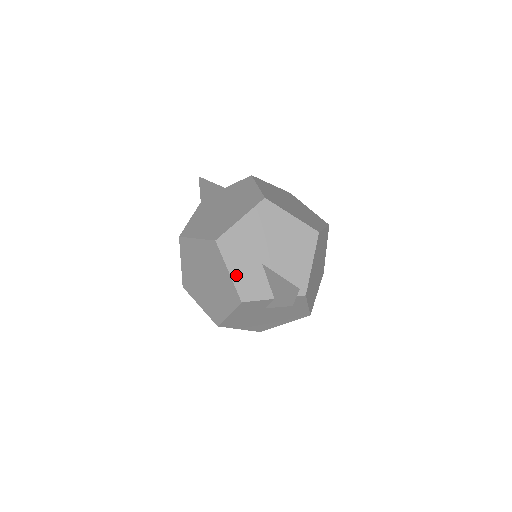
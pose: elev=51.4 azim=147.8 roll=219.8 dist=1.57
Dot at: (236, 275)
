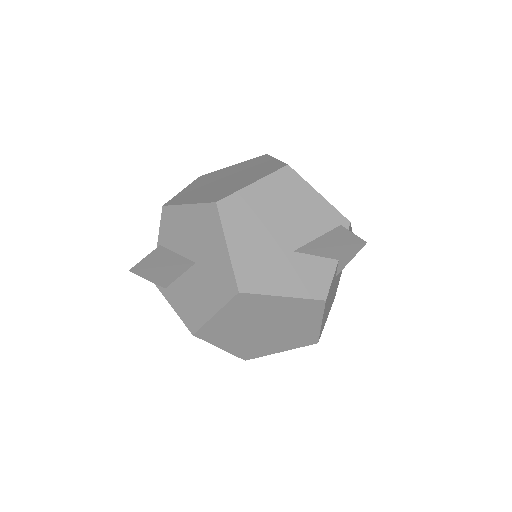
Dot at: (292, 290)
